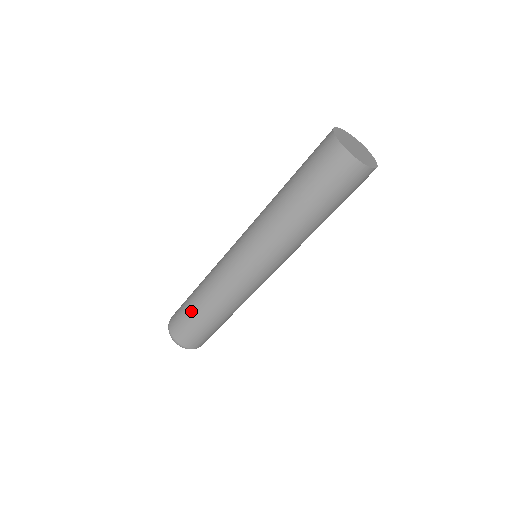
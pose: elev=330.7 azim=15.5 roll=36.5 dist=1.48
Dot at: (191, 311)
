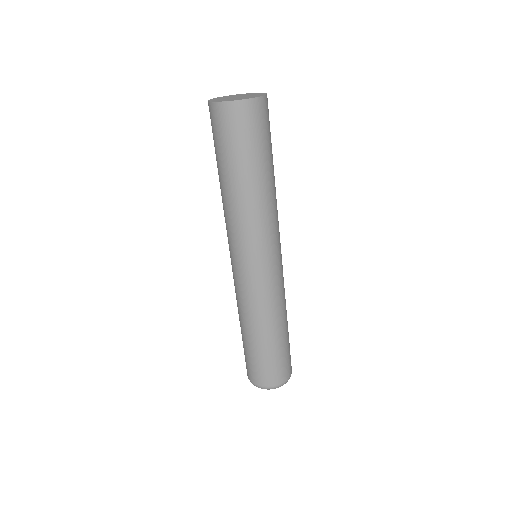
Dot at: (245, 346)
